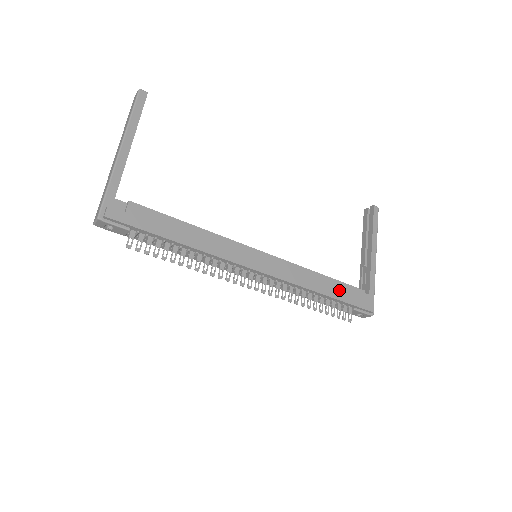
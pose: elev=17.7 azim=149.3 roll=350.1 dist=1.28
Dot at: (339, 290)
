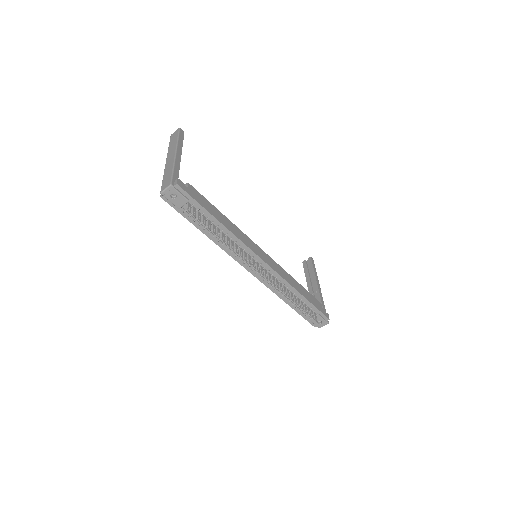
Dot at: (308, 296)
